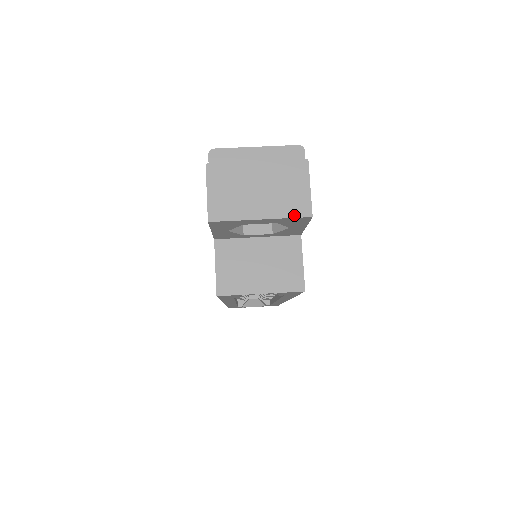
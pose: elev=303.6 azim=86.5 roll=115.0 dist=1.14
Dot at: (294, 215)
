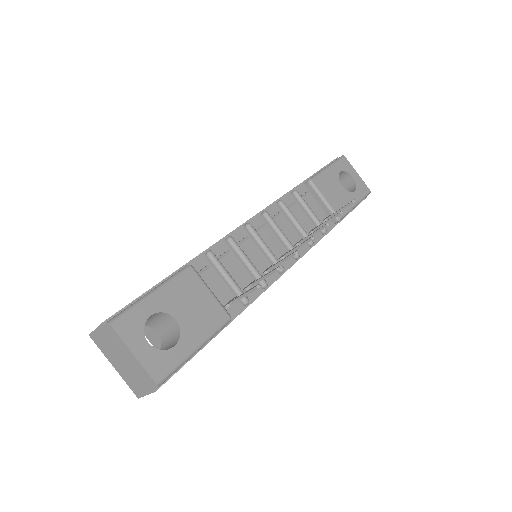
Dot at: (130, 387)
